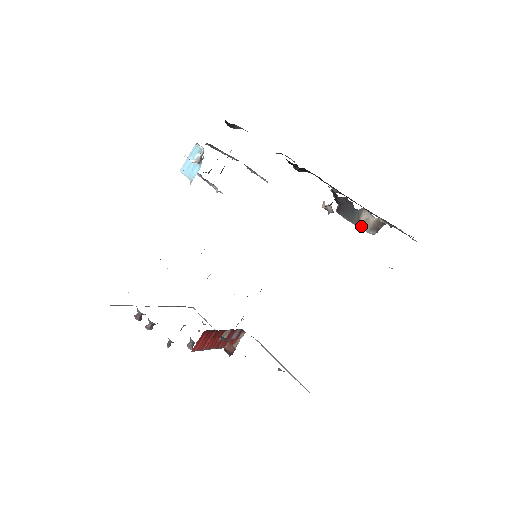
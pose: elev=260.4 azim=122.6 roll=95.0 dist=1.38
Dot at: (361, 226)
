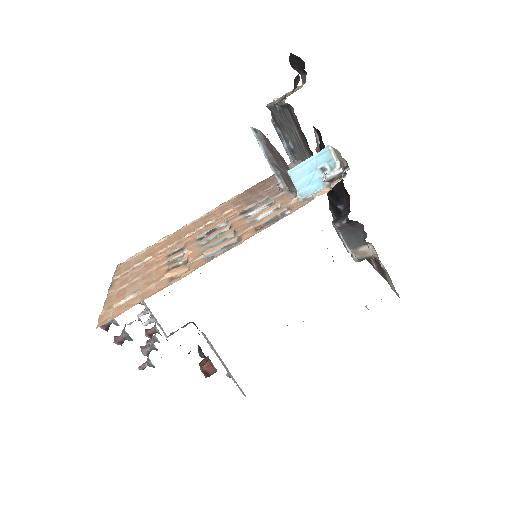
Dot at: (355, 254)
